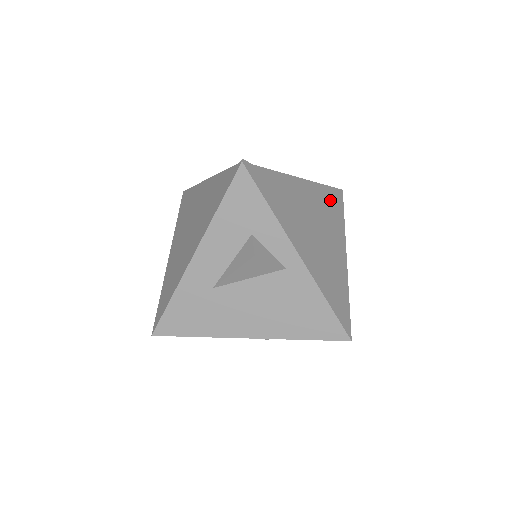
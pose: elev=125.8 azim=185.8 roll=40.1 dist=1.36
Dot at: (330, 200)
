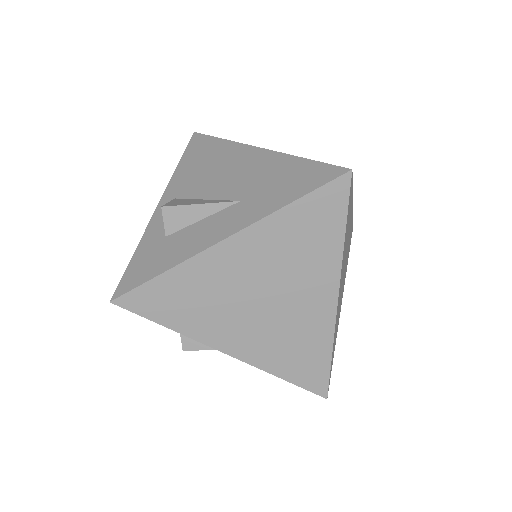
Dot at: (305, 223)
